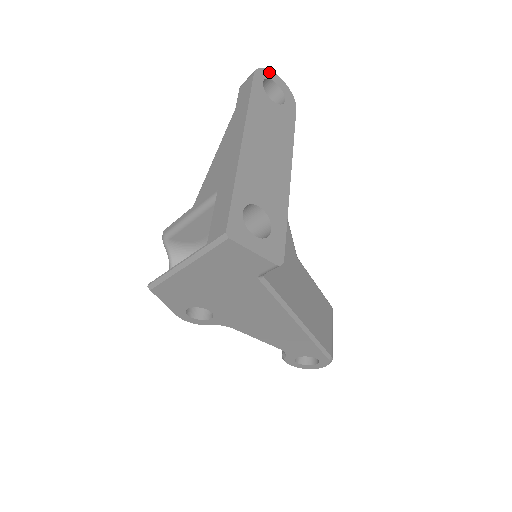
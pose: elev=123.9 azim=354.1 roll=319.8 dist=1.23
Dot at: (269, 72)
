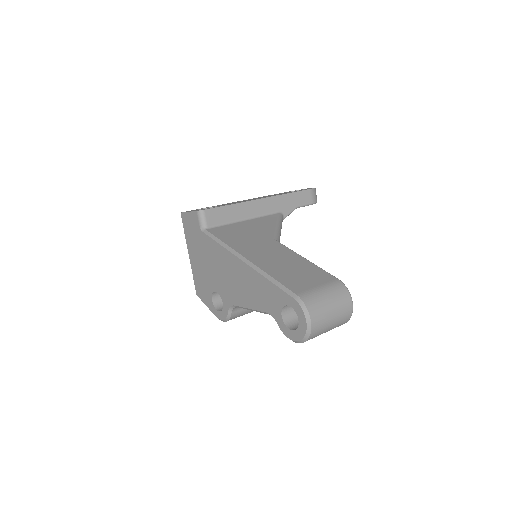
Dot at: occluded
